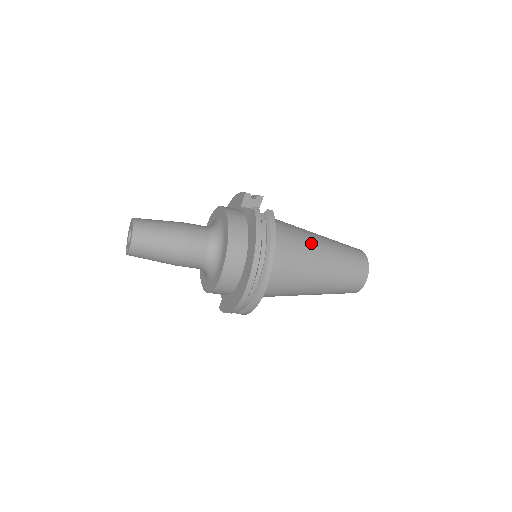
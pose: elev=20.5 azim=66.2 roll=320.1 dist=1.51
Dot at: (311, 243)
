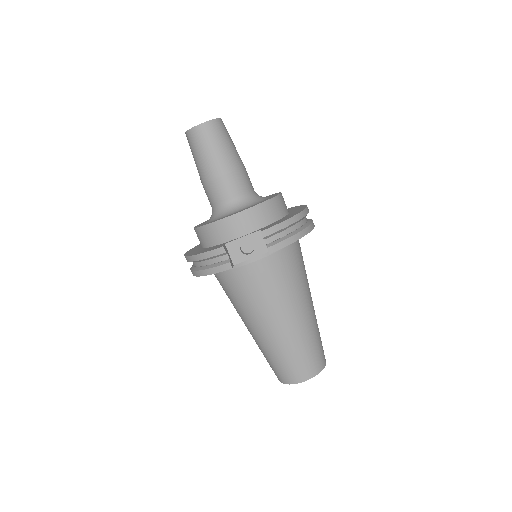
Dot at: occluded
